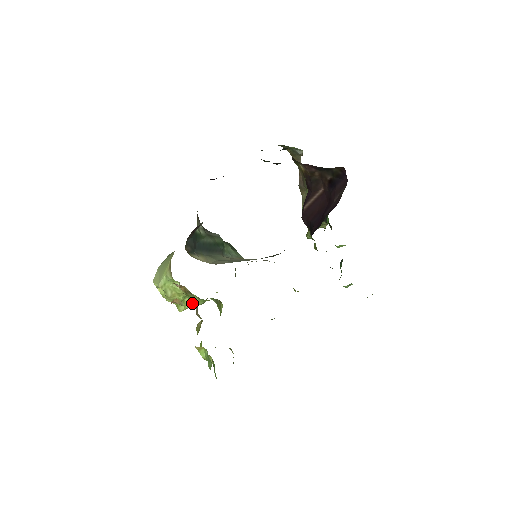
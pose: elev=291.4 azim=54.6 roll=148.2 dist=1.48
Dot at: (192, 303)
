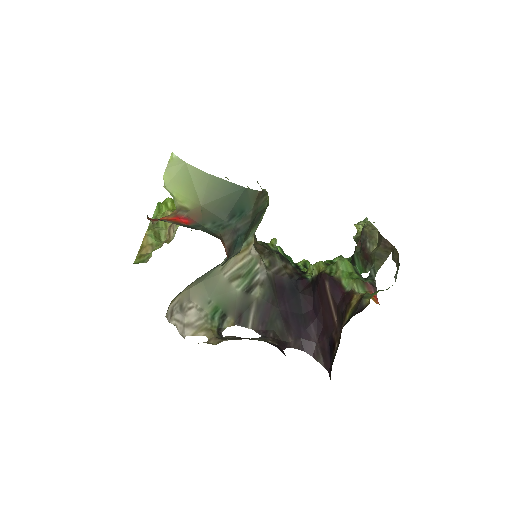
Dot at: occluded
